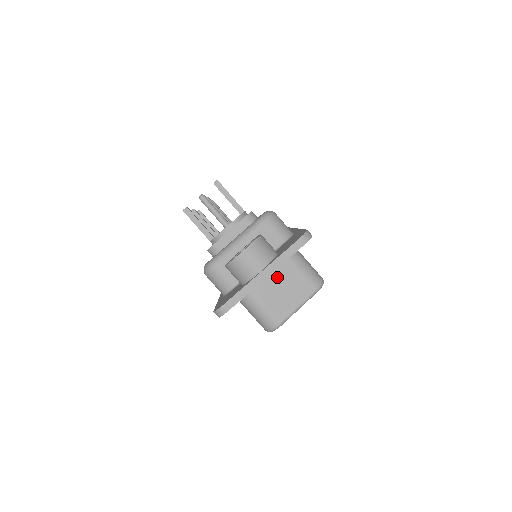
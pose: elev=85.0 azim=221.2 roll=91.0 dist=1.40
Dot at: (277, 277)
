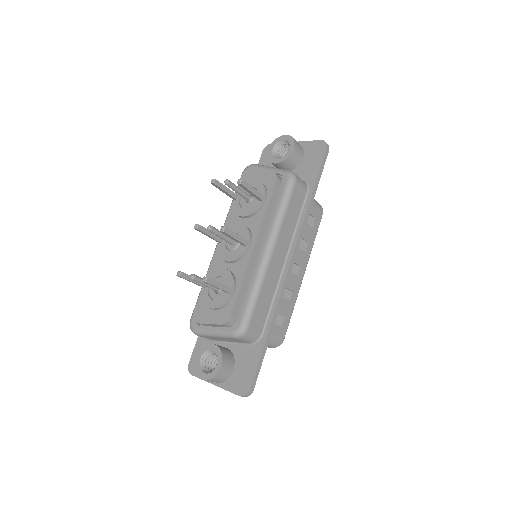
Dot at: occluded
